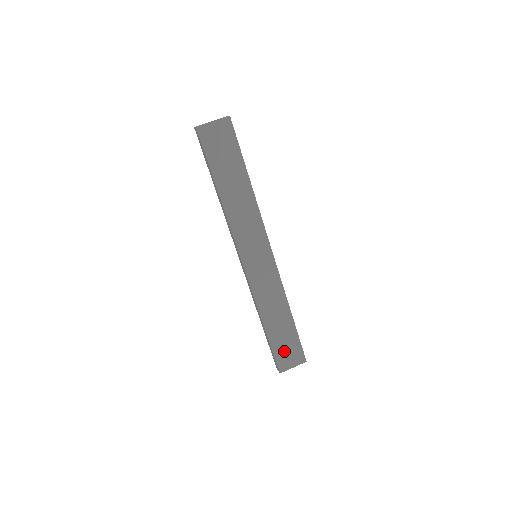
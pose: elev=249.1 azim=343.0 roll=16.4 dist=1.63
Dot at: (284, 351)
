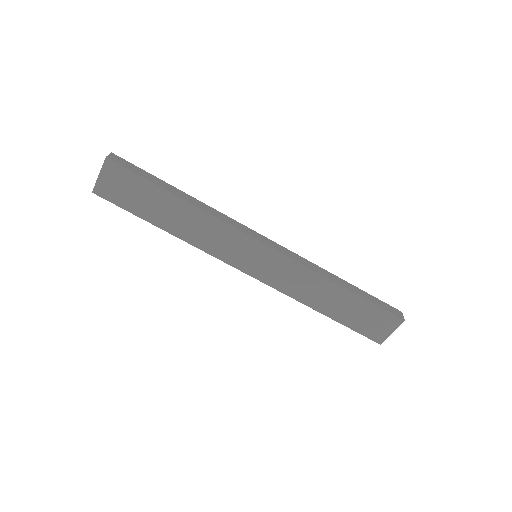
Dot at: (367, 323)
